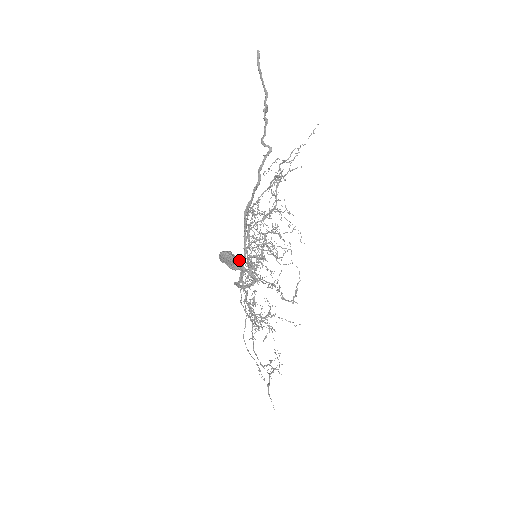
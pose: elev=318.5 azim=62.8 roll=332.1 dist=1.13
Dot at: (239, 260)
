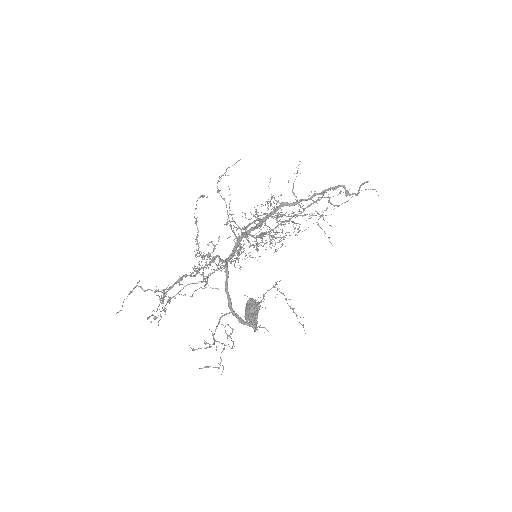
Dot at: occluded
